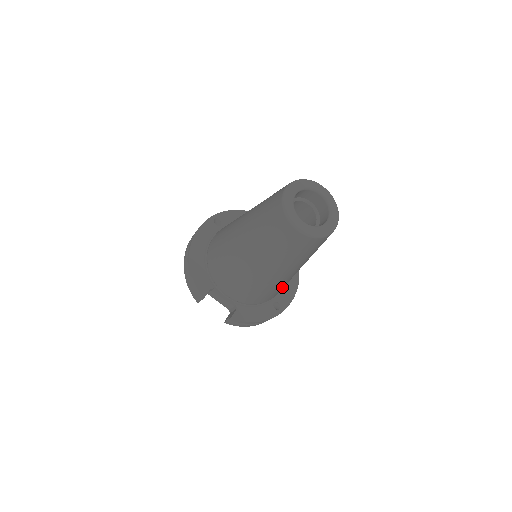
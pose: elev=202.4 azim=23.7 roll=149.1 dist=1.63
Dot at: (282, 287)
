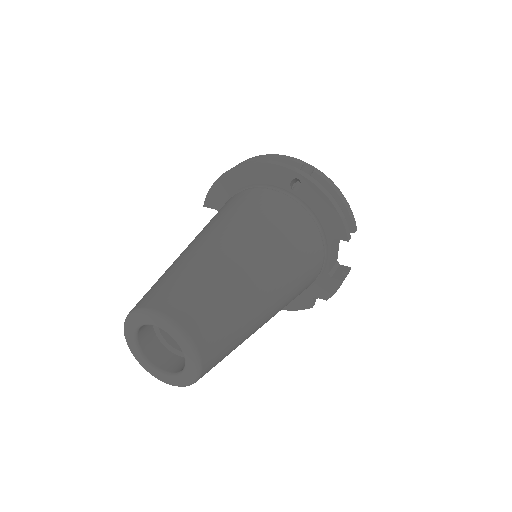
Dot at: occluded
